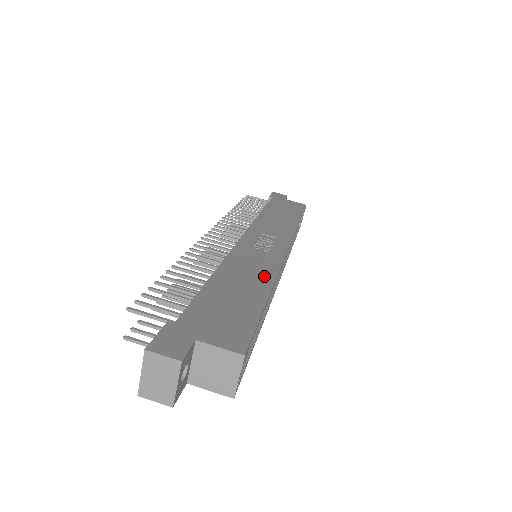
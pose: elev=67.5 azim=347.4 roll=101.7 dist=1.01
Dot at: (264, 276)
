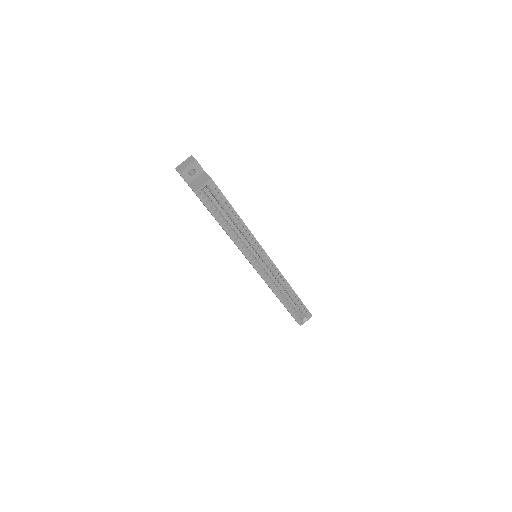
Dot at: occluded
